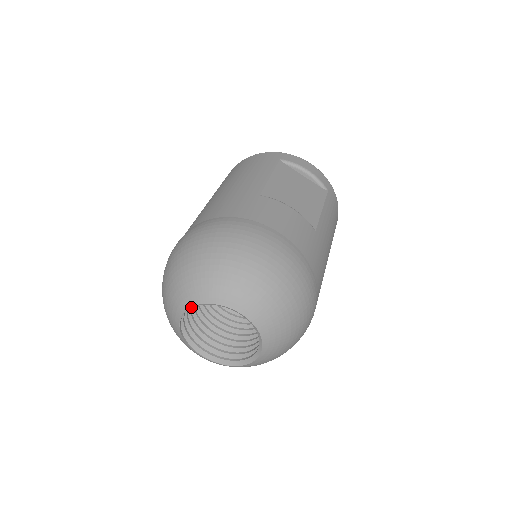
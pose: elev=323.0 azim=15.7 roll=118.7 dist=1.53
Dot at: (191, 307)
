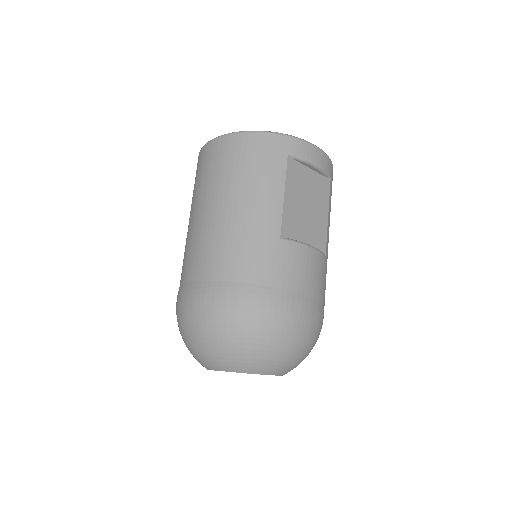
Dot at: (227, 371)
